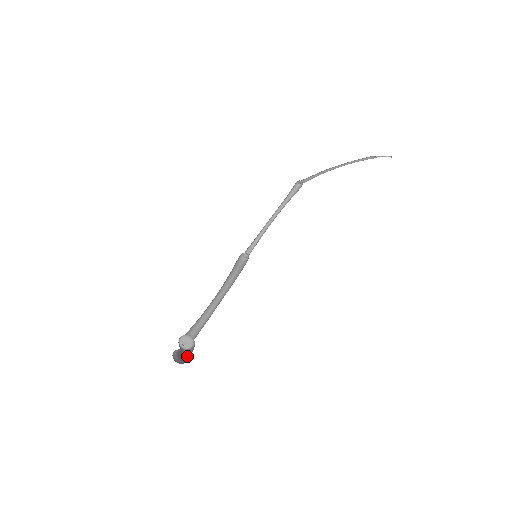
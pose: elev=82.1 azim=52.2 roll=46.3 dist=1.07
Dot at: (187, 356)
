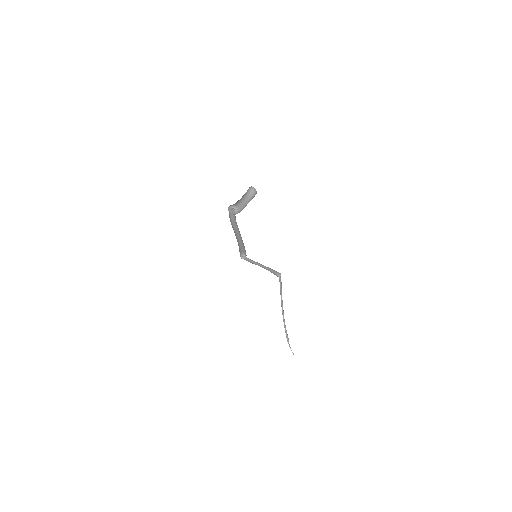
Dot at: occluded
